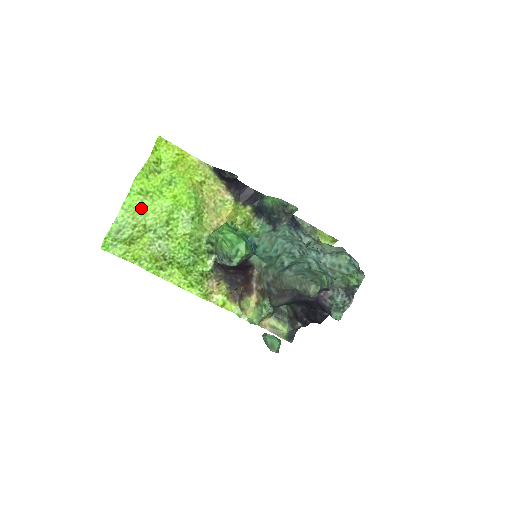
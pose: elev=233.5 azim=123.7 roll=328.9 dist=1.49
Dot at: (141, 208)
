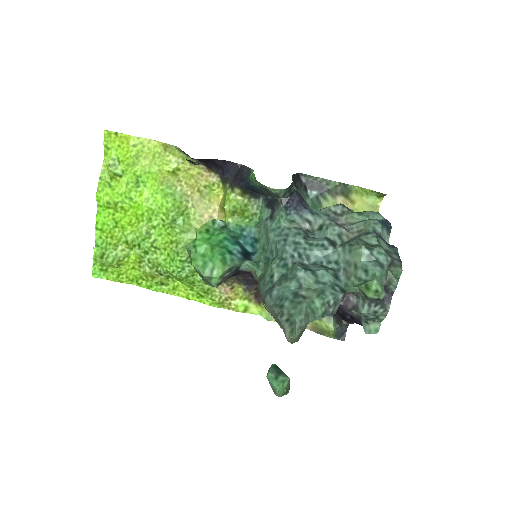
Dot at: (116, 223)
